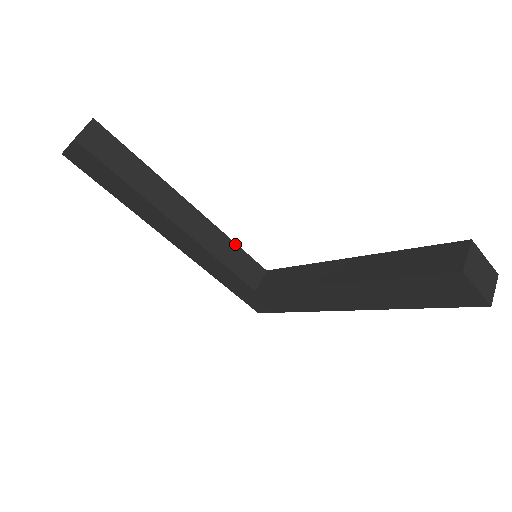
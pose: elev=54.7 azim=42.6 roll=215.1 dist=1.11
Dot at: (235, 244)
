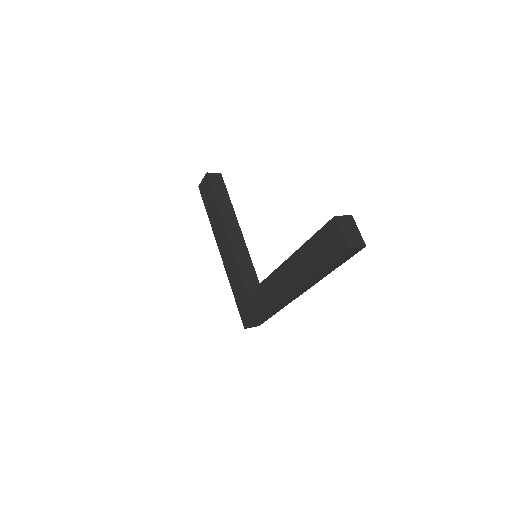
Dot at: (252, 265)
